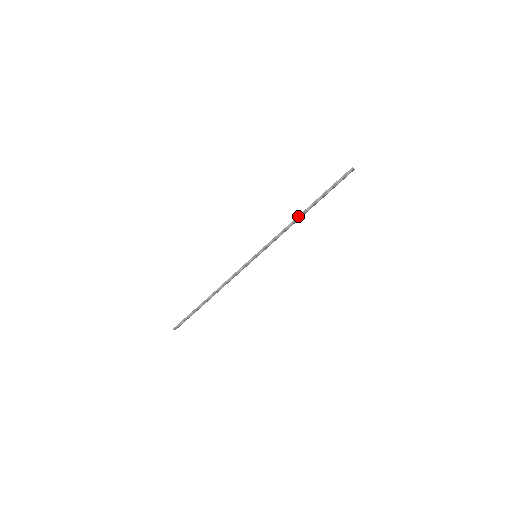
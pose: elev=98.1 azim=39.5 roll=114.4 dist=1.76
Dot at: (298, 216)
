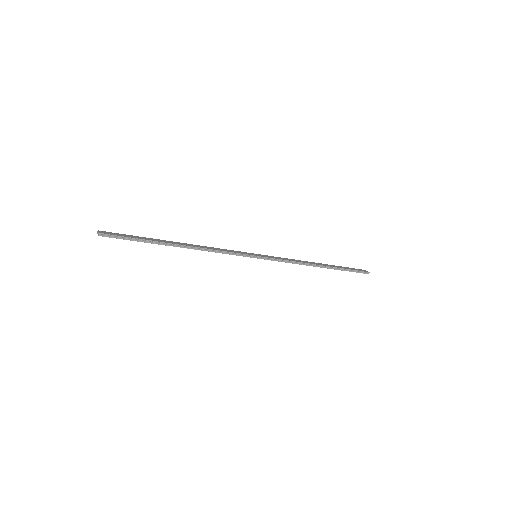
Dot at: (316, 264)
